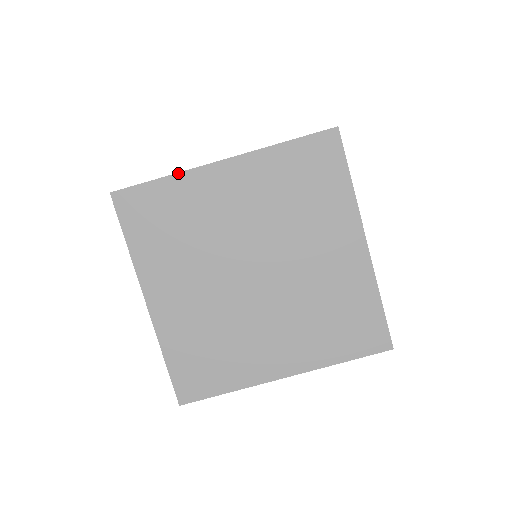
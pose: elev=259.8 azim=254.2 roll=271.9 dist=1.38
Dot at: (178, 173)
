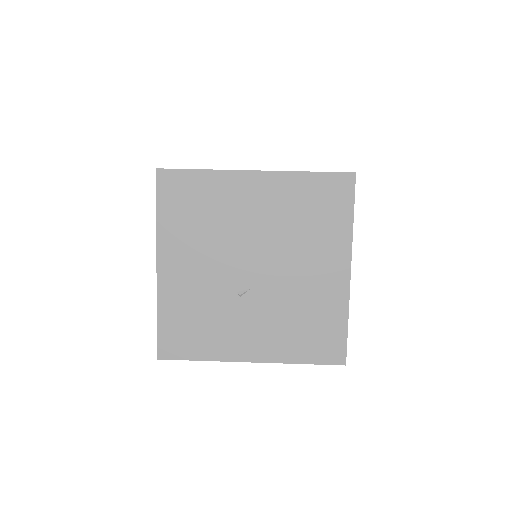
Dot at: occluded
